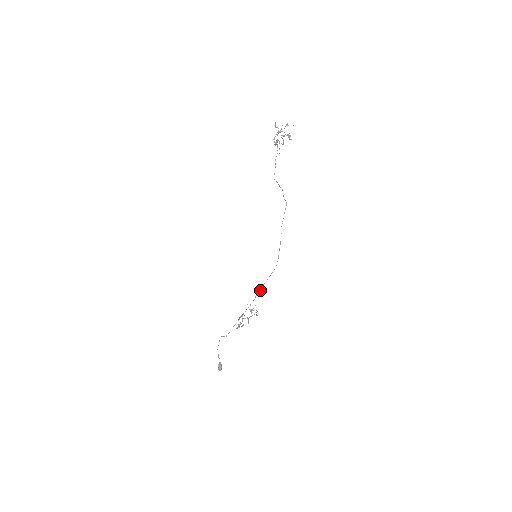
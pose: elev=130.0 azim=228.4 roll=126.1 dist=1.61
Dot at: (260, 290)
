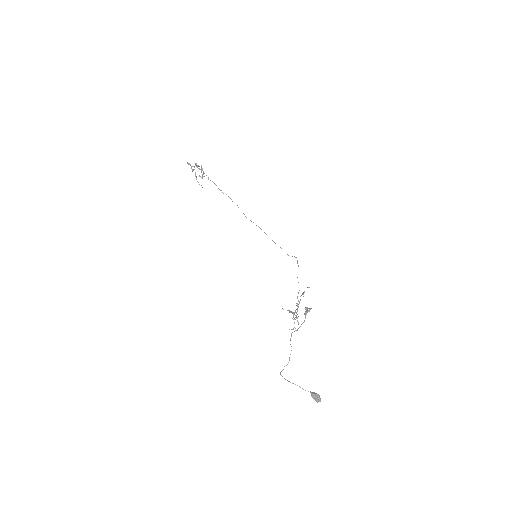
Dot at: (297, 263)
